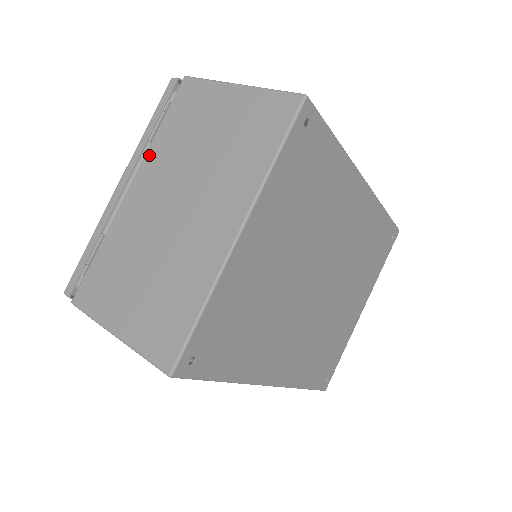
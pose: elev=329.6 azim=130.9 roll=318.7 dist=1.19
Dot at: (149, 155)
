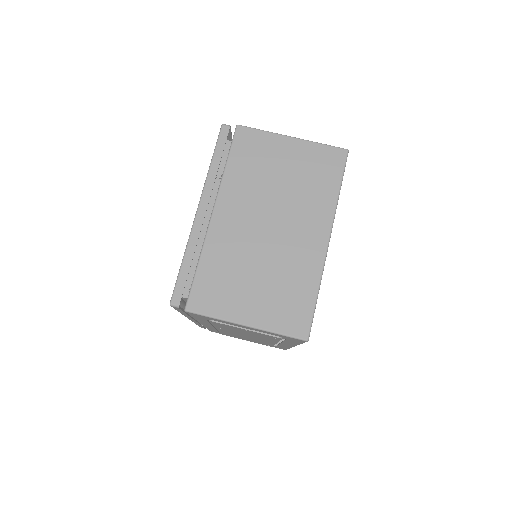
Dot at: (225, 186)
